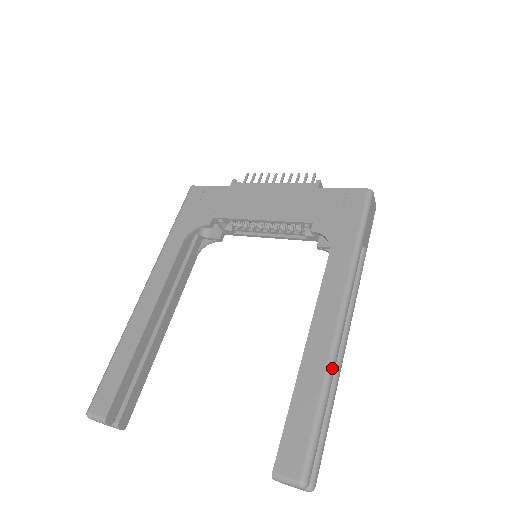
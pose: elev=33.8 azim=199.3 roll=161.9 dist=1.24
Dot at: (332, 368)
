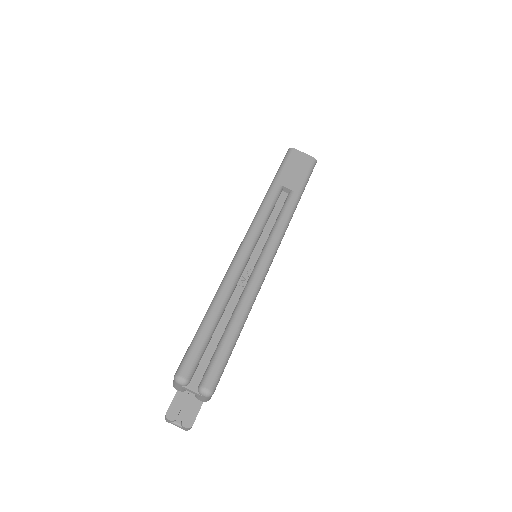
Dot at: (223, 285)
